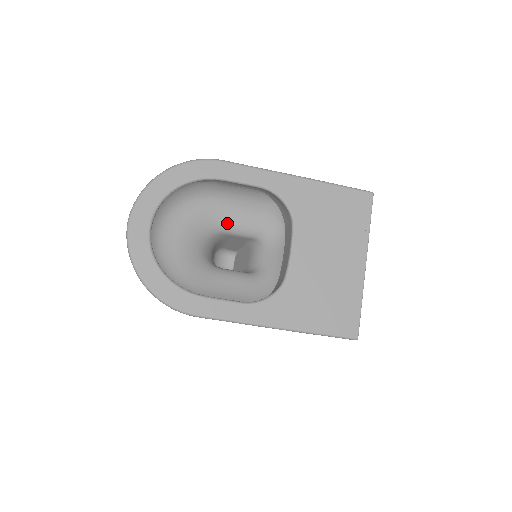
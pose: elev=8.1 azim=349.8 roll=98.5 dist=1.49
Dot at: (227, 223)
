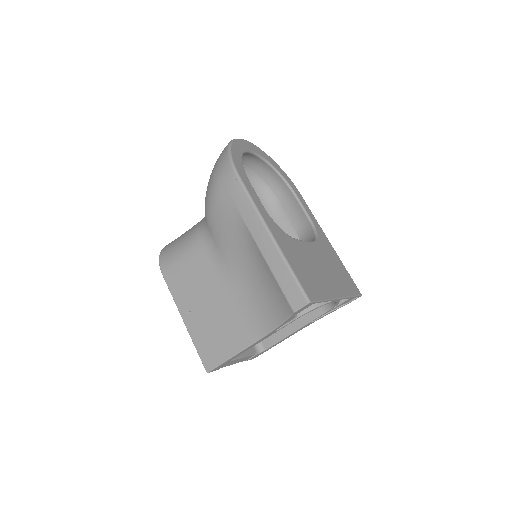
Dot at: occluded
